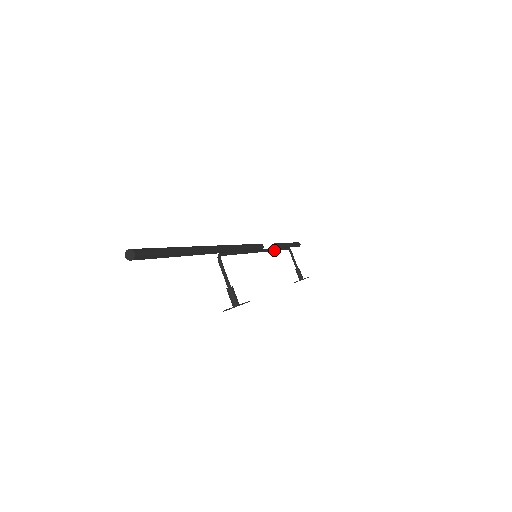
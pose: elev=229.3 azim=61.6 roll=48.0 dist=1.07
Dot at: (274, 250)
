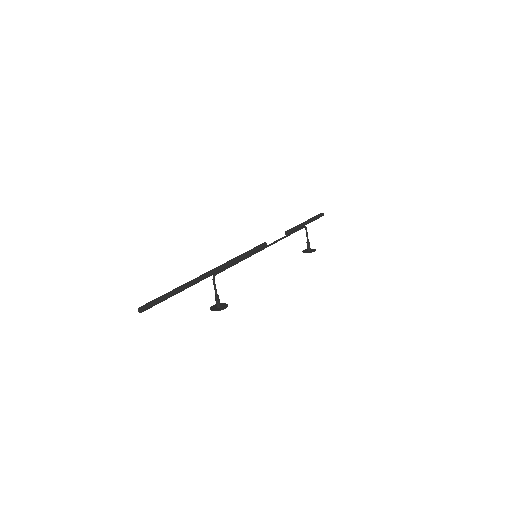
Dot at: occluded
